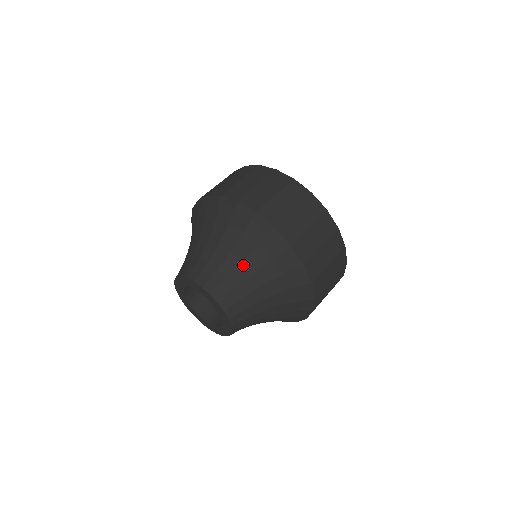
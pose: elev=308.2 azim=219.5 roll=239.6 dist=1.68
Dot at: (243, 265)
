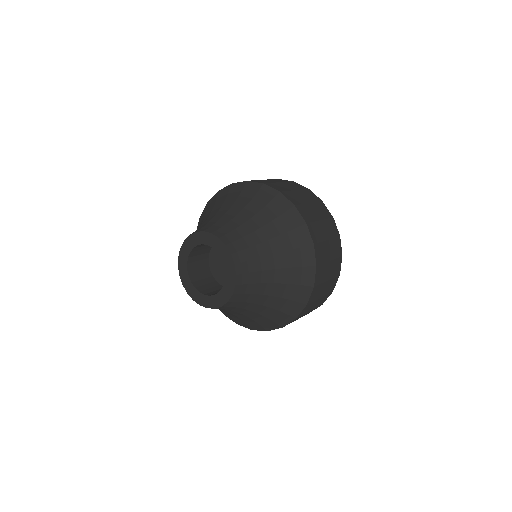
Dot at: (210, 216)
